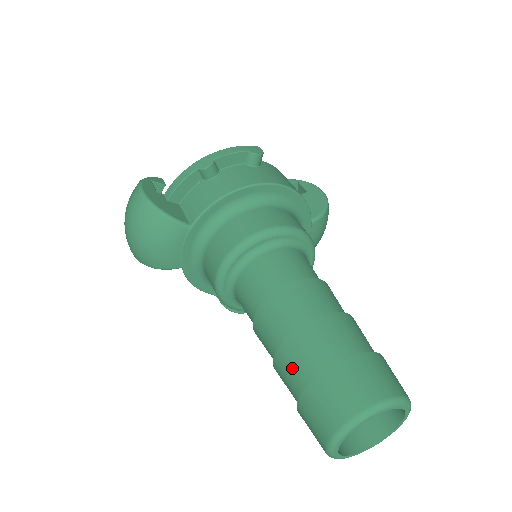
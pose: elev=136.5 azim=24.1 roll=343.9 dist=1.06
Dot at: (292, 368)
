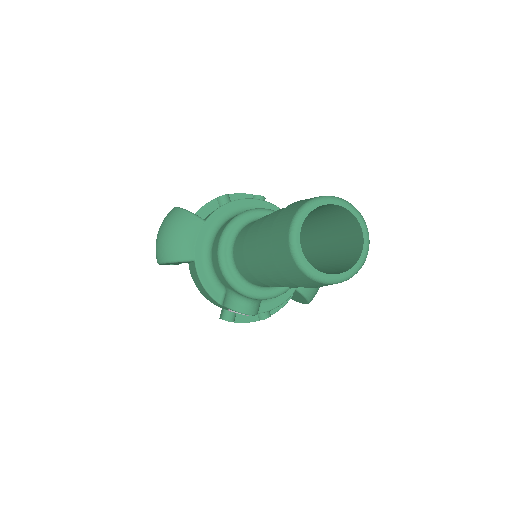
Dot at: (267, 227)
